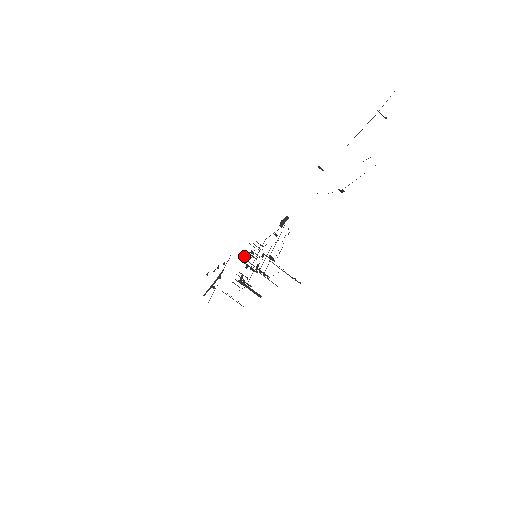
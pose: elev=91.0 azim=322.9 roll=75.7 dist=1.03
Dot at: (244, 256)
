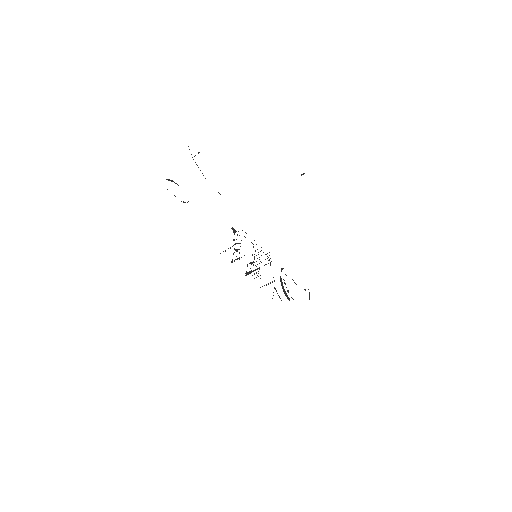
Dot at: occluded
